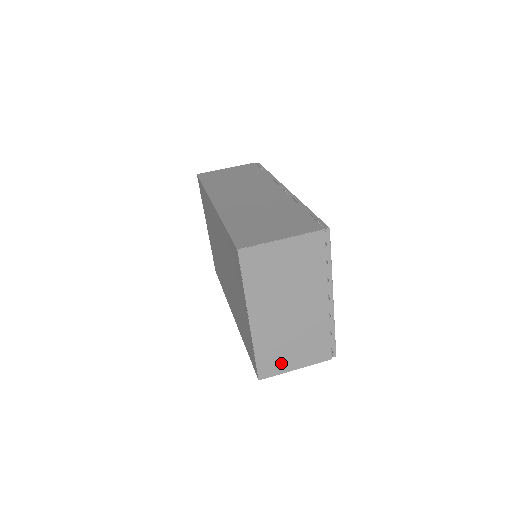
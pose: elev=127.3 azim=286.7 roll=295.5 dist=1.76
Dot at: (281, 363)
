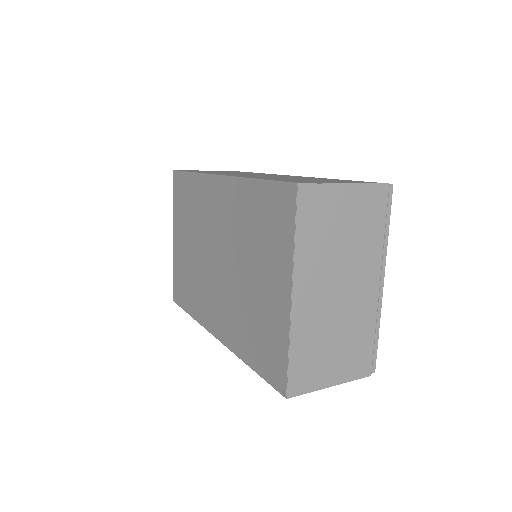
Dot at: (316, 373)
